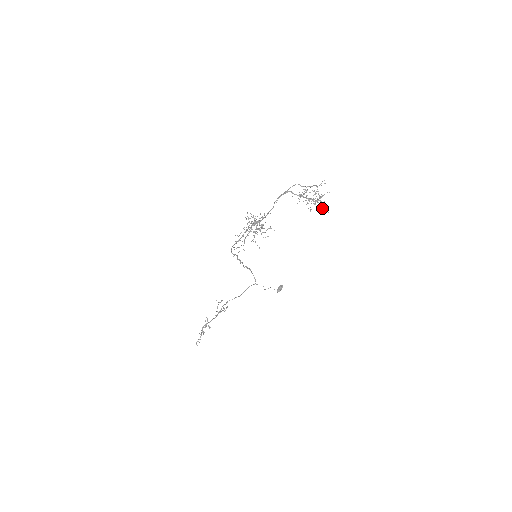
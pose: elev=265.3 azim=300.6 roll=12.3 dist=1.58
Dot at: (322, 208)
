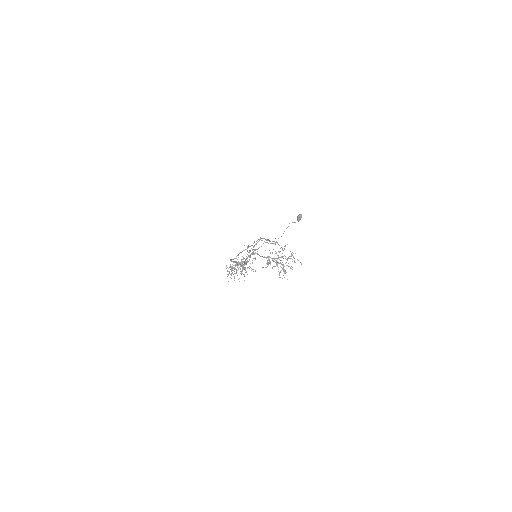
Dot at: (294, 261)
